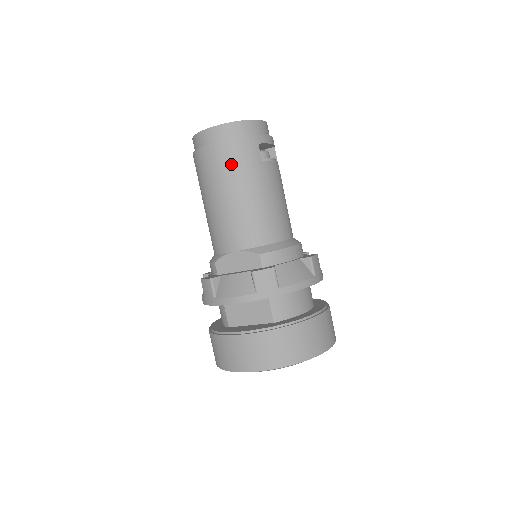
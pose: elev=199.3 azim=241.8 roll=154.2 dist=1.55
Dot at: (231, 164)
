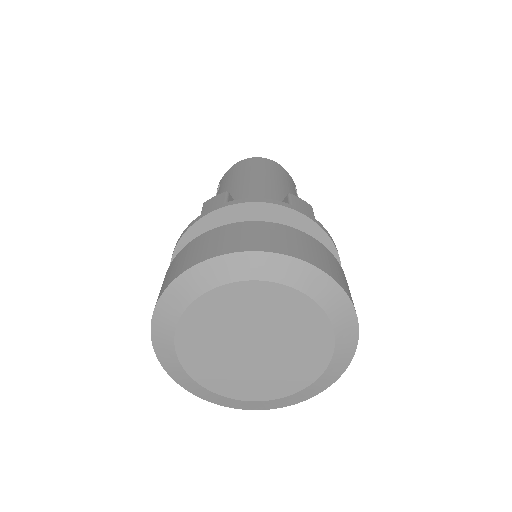
Dot at: (273, 170)
